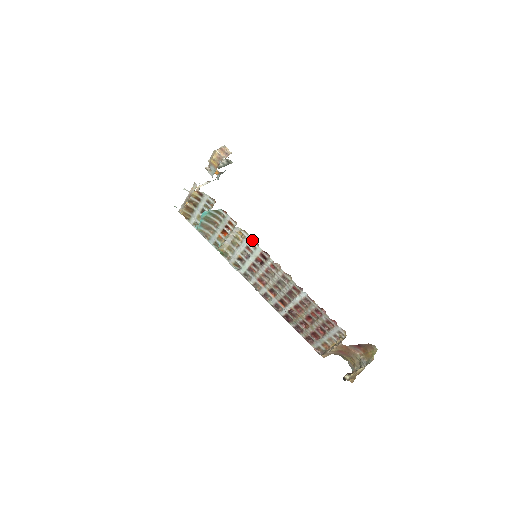
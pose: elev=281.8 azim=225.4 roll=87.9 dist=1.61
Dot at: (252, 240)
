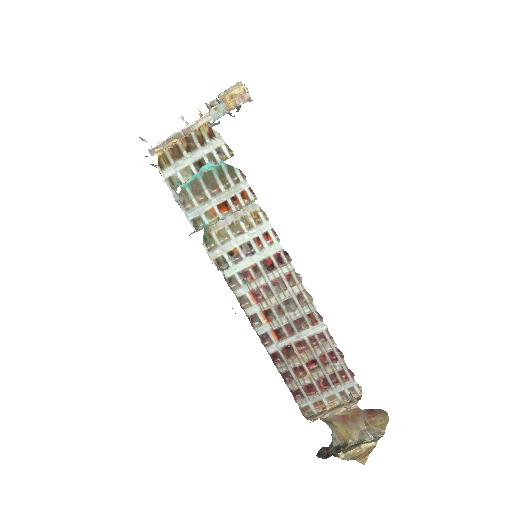
Dot at: (272, 230)
